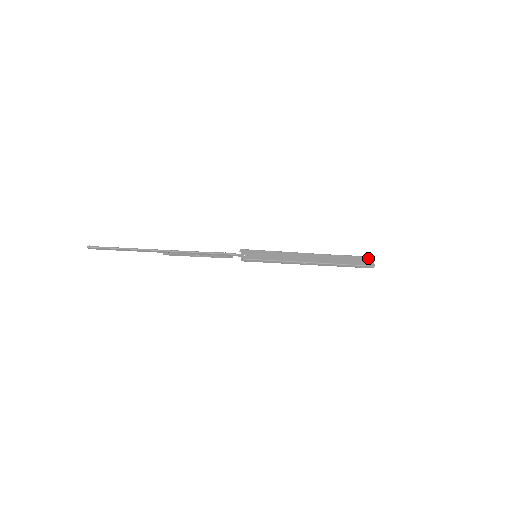
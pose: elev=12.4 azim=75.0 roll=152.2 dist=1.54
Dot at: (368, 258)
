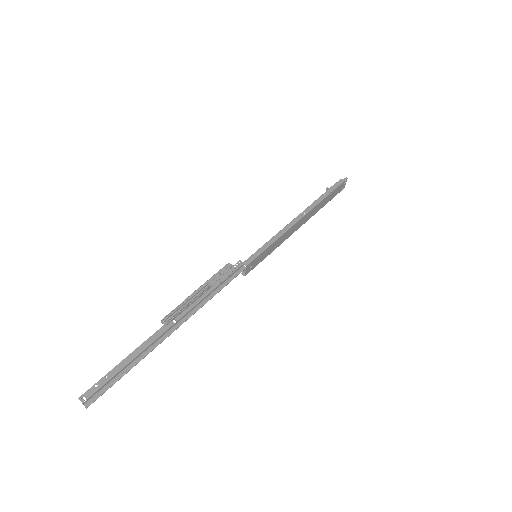
Dot at: (344, 183)
